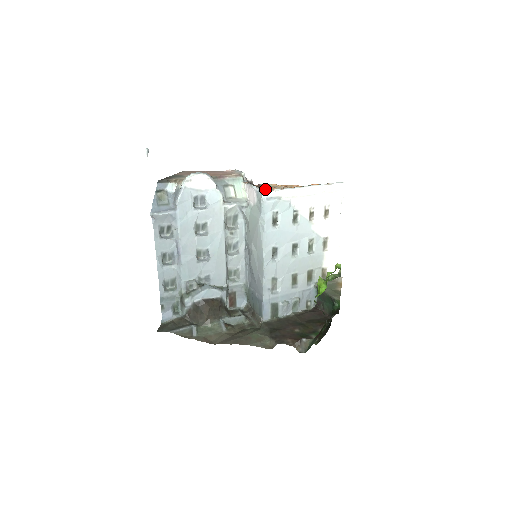
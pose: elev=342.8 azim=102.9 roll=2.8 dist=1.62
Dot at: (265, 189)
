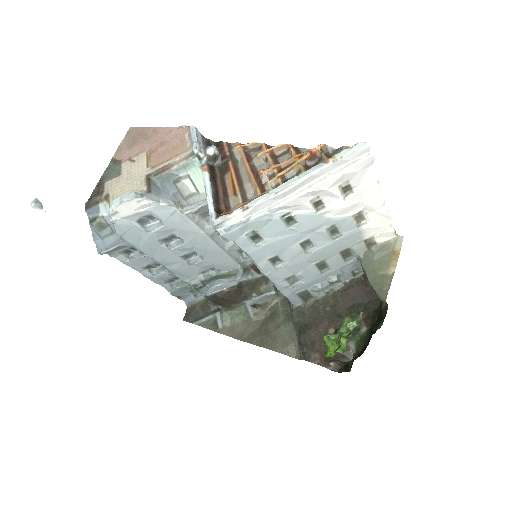
Dot at: (233, 178)
